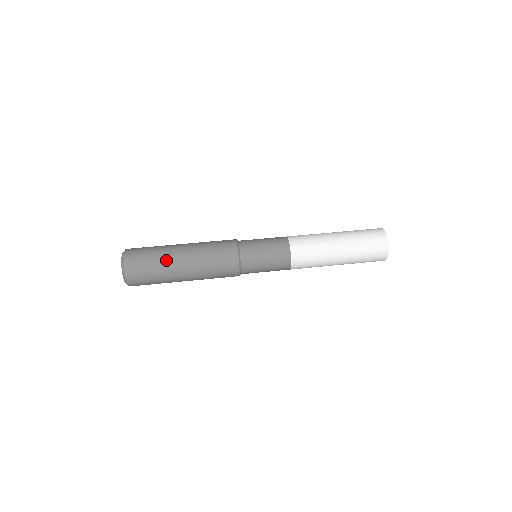
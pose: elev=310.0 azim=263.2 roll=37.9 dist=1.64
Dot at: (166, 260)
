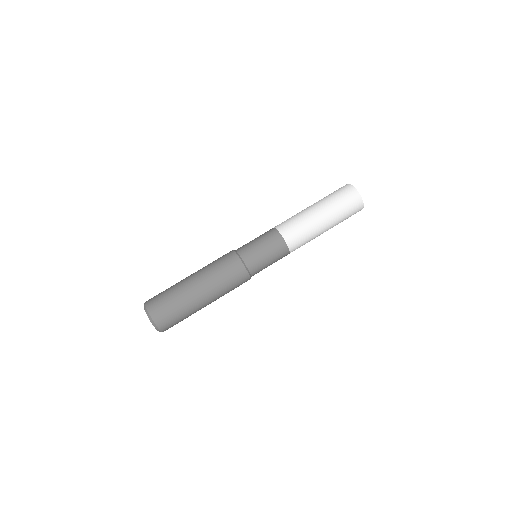
Dot at: (187, 301)
